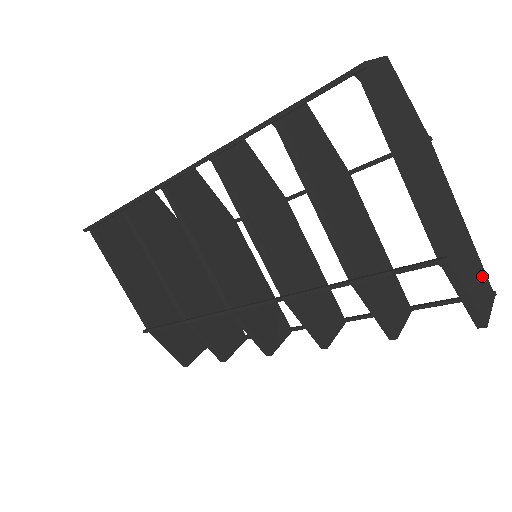
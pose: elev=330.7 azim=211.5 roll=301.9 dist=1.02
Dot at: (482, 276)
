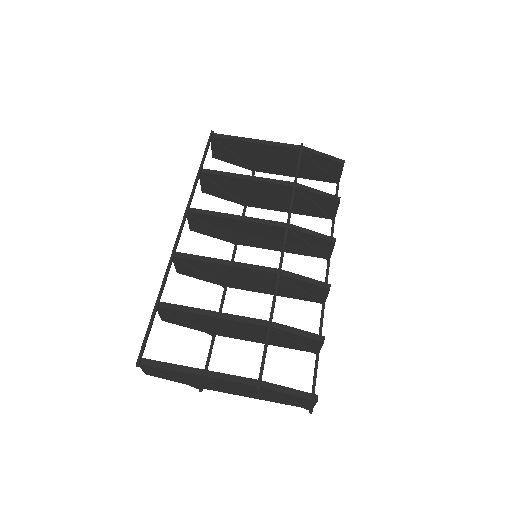
Dot at: occluded
